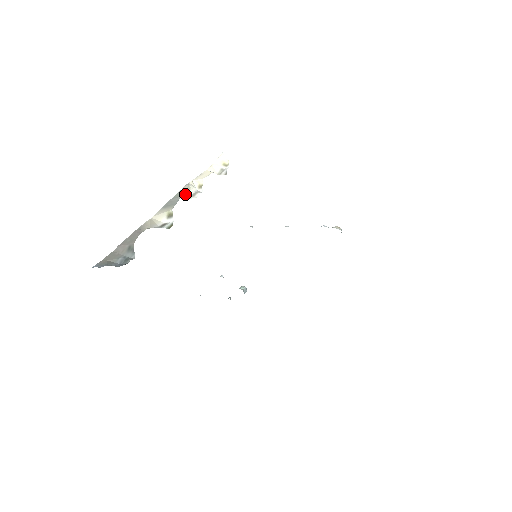
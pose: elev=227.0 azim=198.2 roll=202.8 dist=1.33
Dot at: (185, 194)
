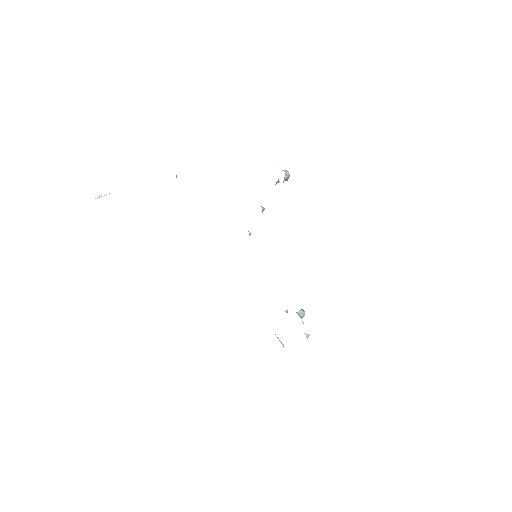
Dot at: occluded
